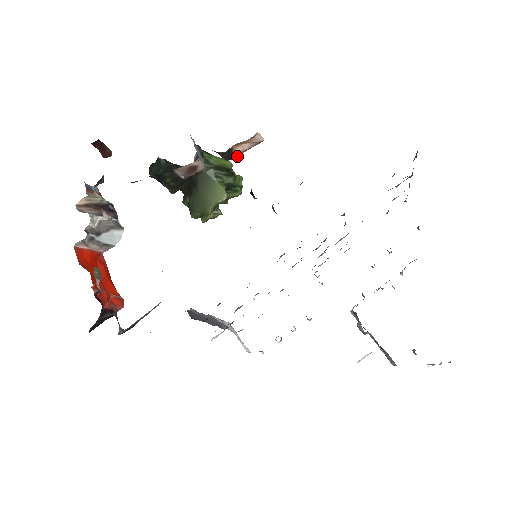
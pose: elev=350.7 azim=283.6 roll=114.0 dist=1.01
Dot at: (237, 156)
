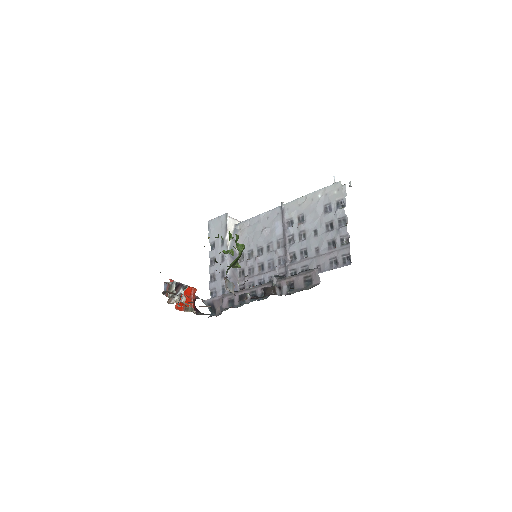
Dot at: occluded
